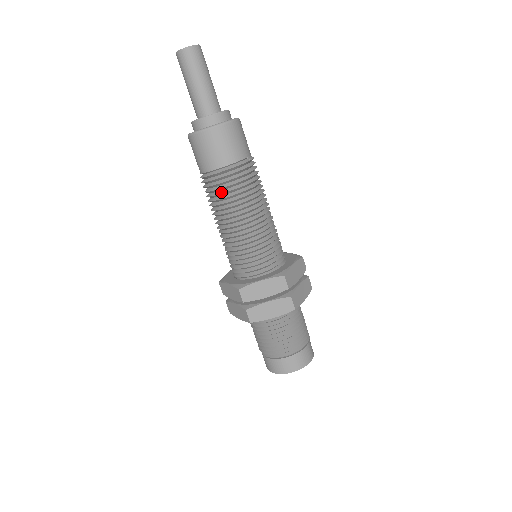
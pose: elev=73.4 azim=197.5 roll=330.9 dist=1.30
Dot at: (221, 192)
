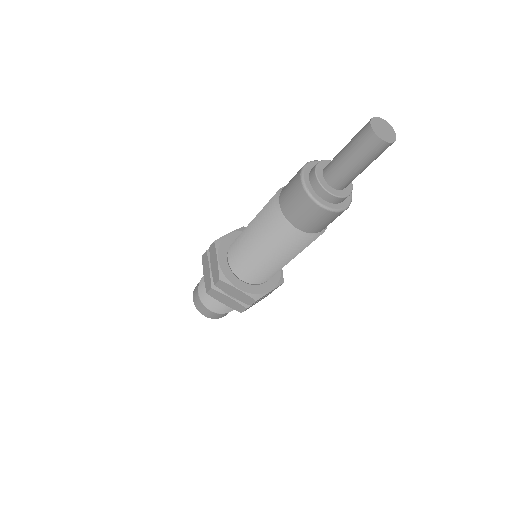
Dot at: (301, 245)
